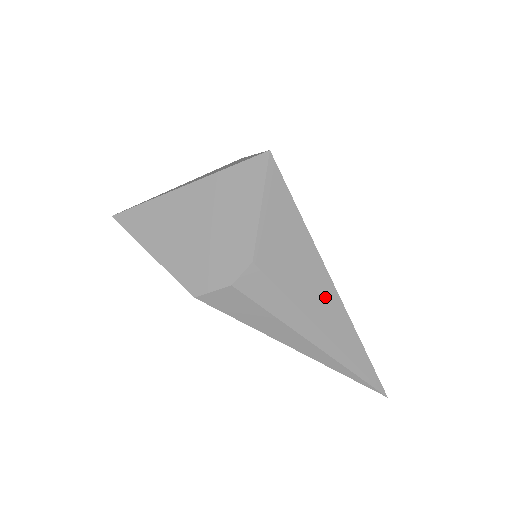
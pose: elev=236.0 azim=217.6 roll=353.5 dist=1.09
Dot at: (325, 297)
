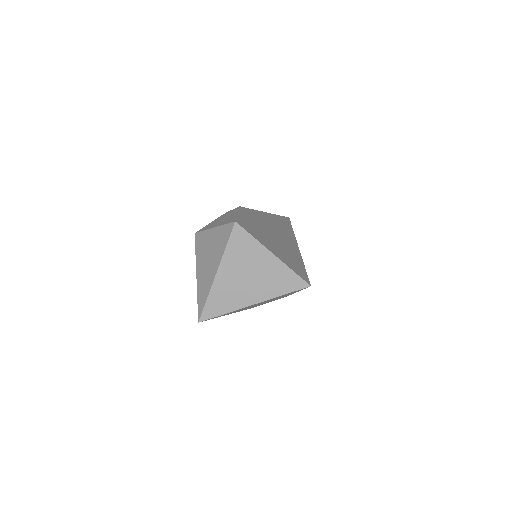
Dot at: occluded
